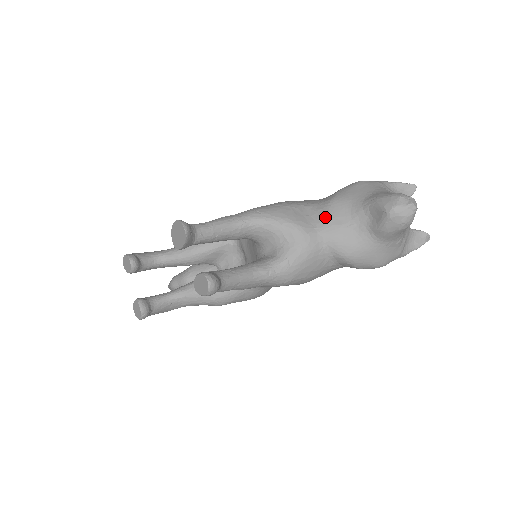
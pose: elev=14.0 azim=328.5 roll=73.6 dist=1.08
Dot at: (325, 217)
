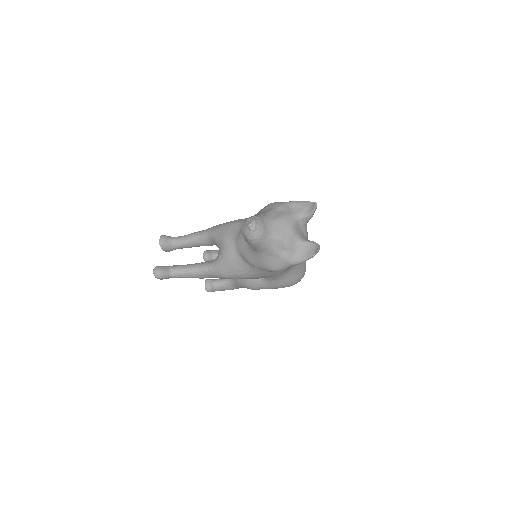
Dot at: occluded
